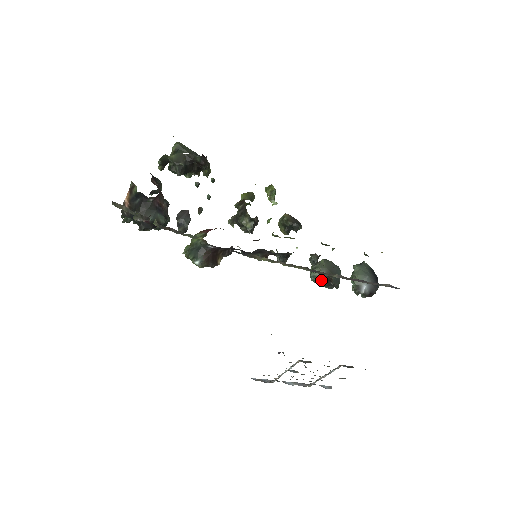
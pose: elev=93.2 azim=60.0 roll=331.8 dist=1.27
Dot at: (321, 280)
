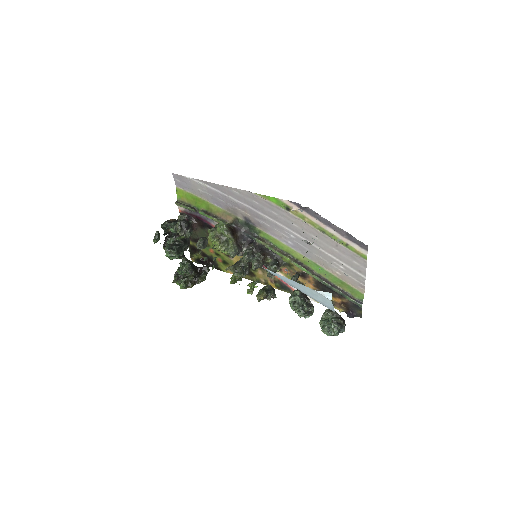
Dot at: (301, 293)
